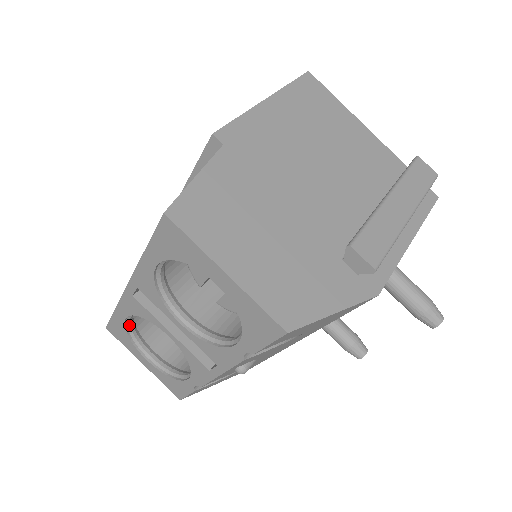
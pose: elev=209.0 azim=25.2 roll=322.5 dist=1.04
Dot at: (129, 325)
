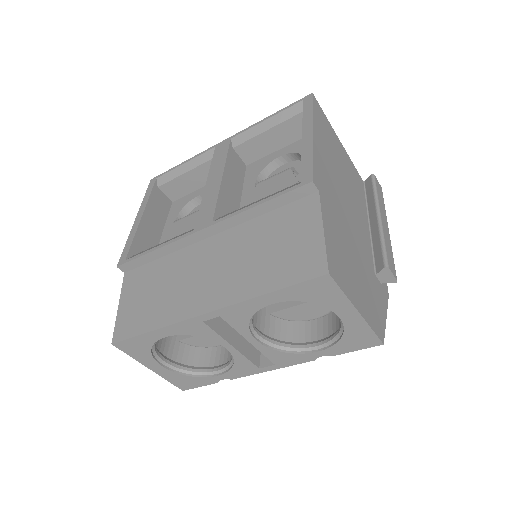
Dot at: (157, 340)
